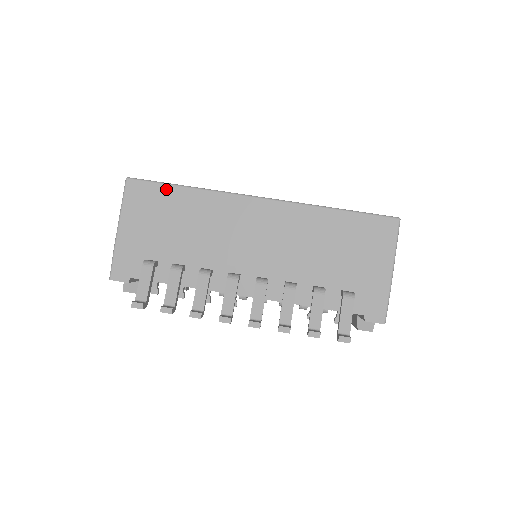
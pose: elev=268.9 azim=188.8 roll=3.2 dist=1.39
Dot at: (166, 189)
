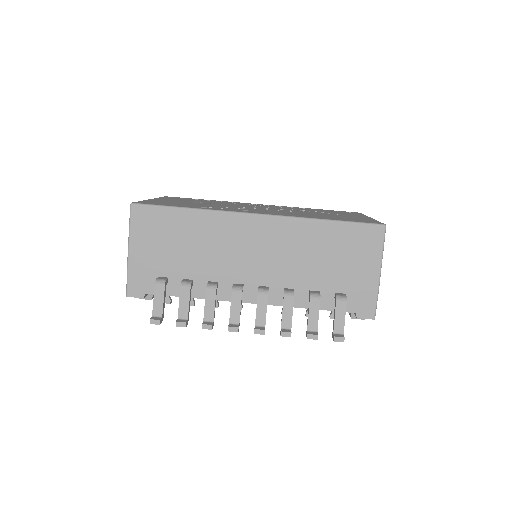
Dot at: (169, 212)
